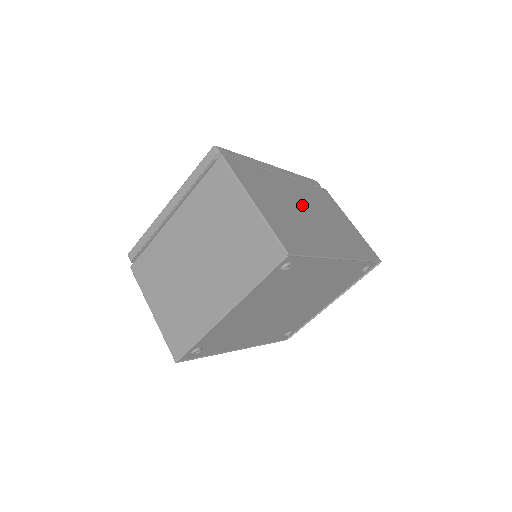
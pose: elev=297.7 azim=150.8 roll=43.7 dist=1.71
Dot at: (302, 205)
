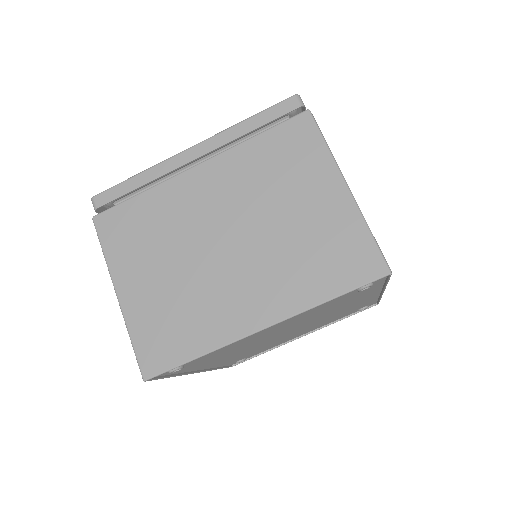
Dot at: occluded
